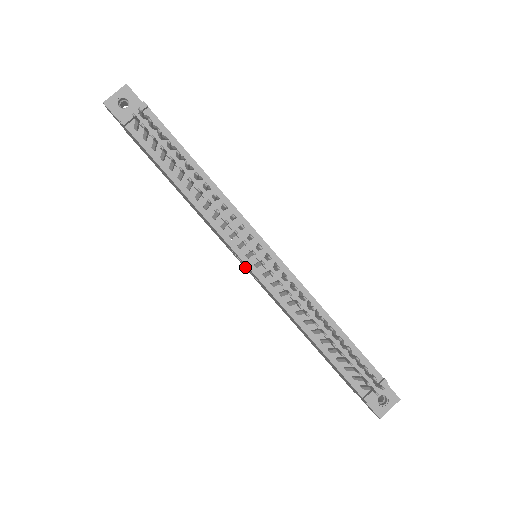
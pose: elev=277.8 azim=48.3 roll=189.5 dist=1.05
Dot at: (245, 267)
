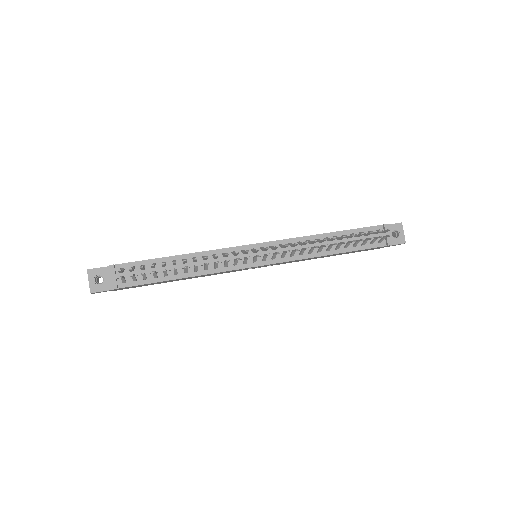
Dot at: occluded
